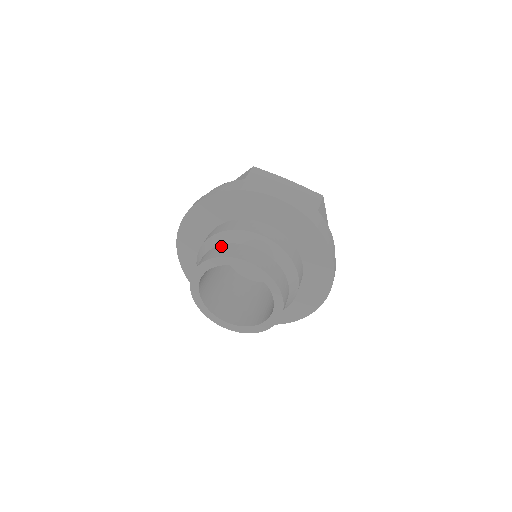
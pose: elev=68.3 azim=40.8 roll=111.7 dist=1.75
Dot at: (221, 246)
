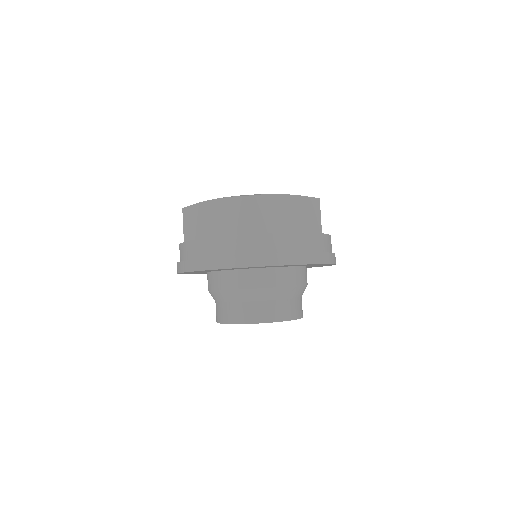
Dot at: (216, 305)
